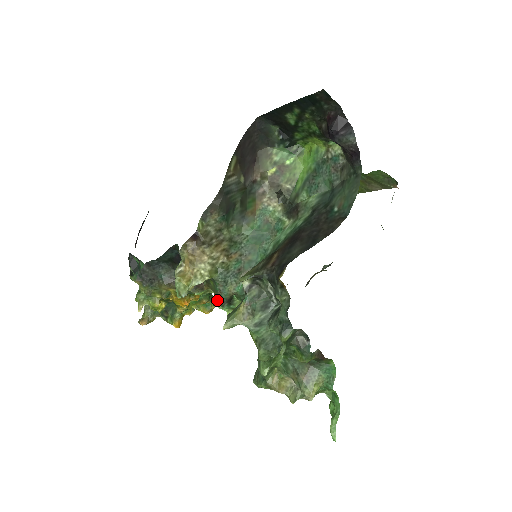
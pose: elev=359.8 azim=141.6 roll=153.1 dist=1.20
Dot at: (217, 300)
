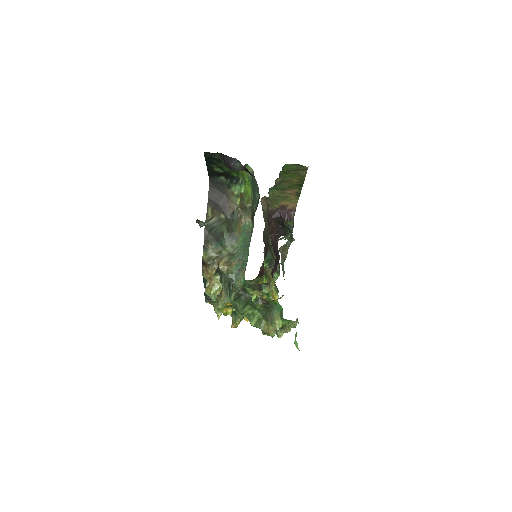
Dot at: occluded
